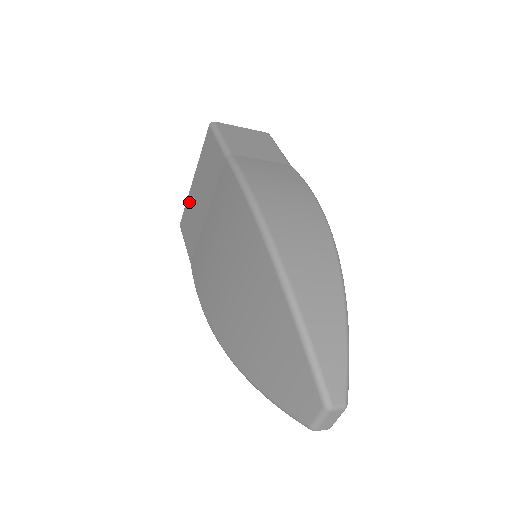
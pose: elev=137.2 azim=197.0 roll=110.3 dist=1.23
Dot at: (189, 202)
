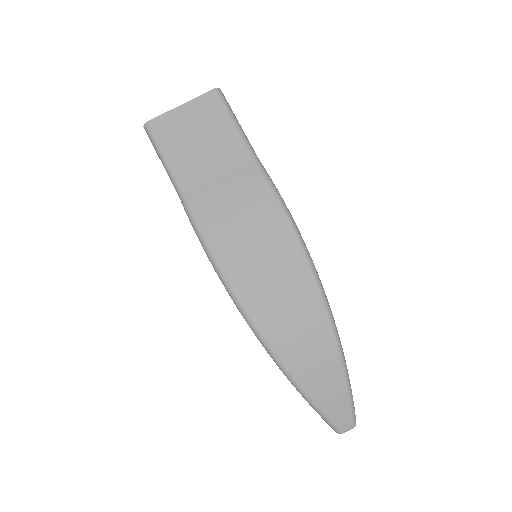
Dot at: occluded
